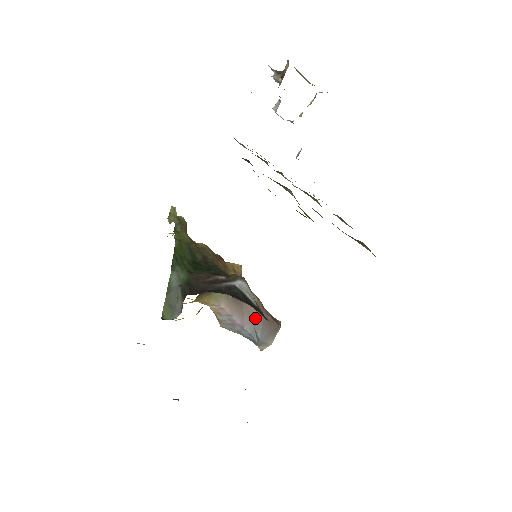
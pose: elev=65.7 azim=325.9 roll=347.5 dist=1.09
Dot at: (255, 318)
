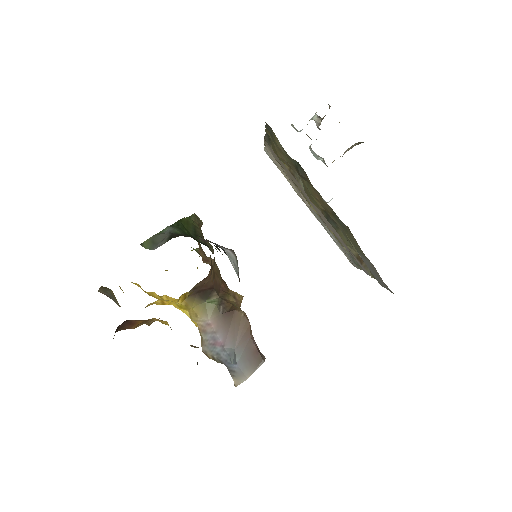
Dot at: (239, 339)
